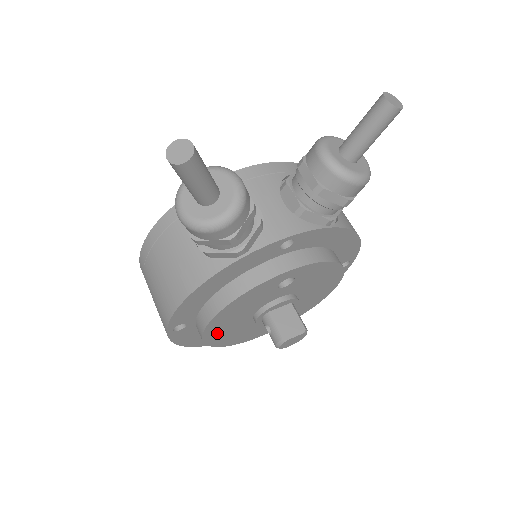
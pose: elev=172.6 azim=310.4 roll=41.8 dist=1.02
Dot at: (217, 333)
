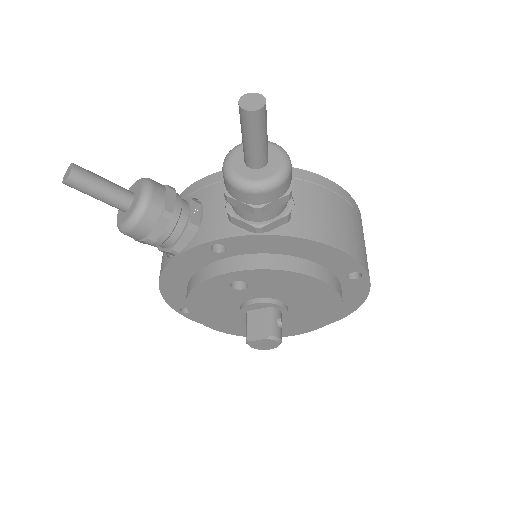
Dot at: (215, 321)
